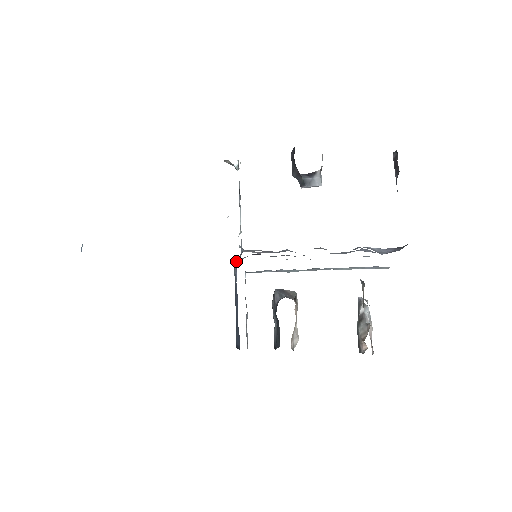
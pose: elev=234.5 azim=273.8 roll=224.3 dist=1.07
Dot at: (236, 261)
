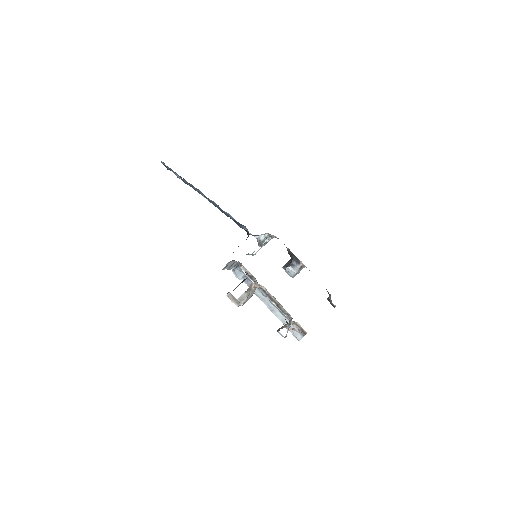
Dot at: occluded
